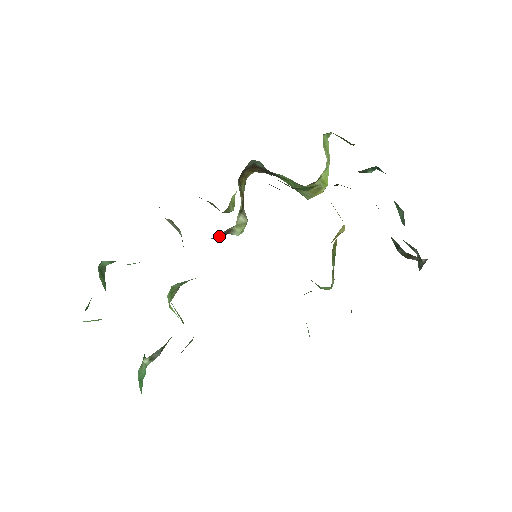
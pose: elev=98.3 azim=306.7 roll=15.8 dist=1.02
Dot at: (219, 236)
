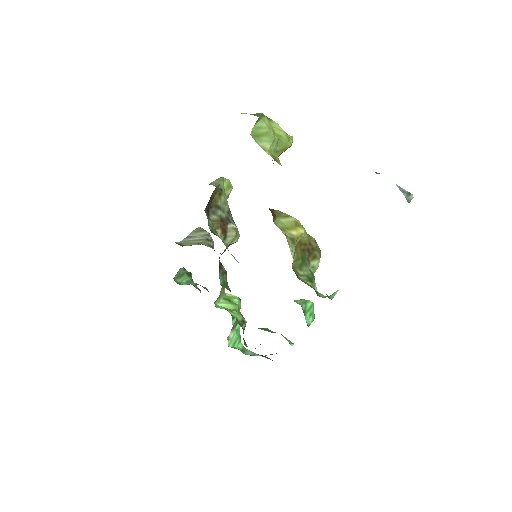
Dot at: (224, 251)
